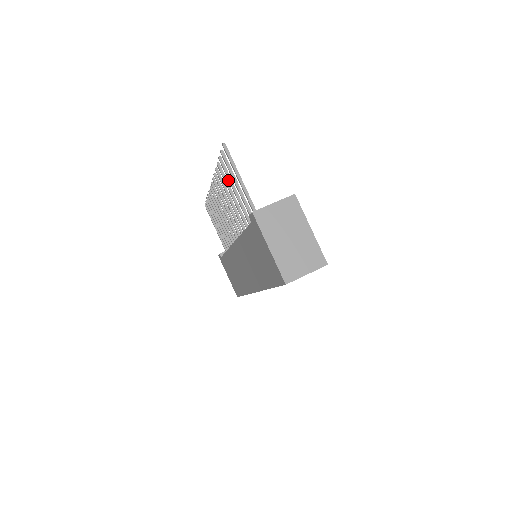
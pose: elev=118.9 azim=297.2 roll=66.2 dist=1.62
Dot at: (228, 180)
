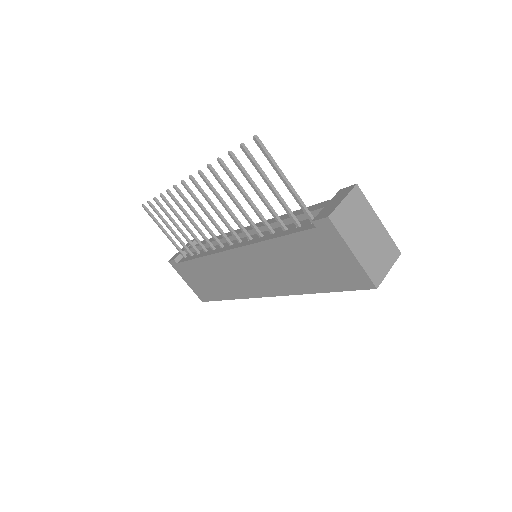
Dot at: (246, 179)
